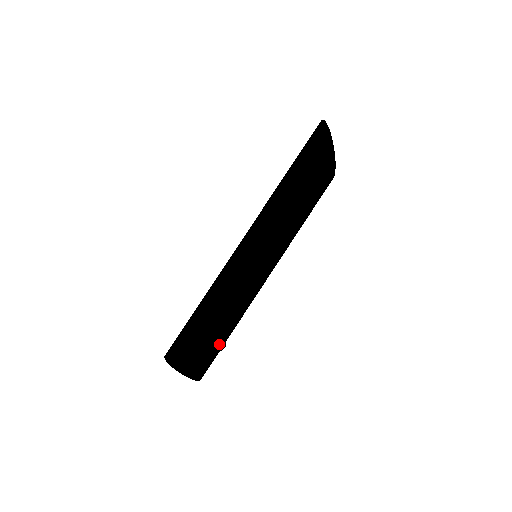
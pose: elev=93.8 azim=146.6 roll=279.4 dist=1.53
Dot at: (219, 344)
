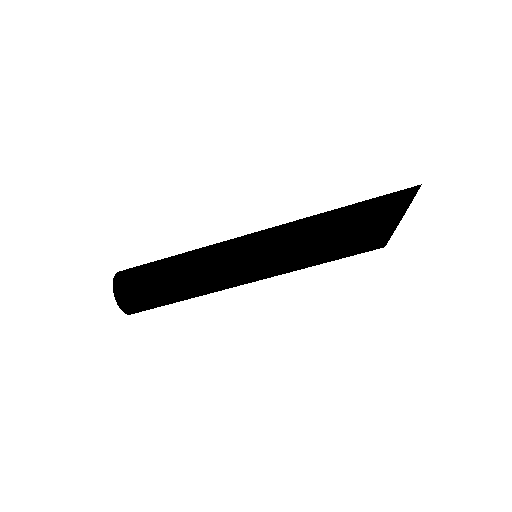
Dot at: (161, 297)
